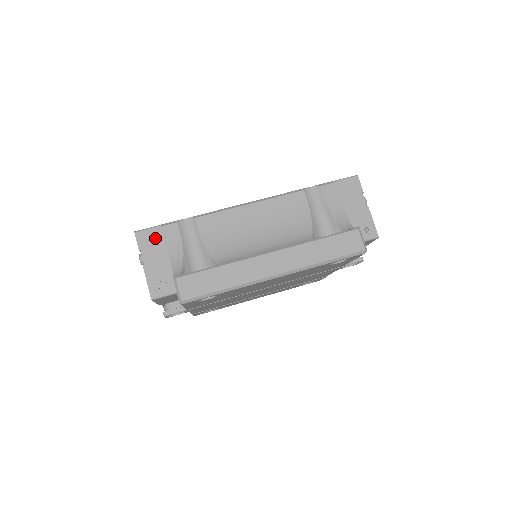
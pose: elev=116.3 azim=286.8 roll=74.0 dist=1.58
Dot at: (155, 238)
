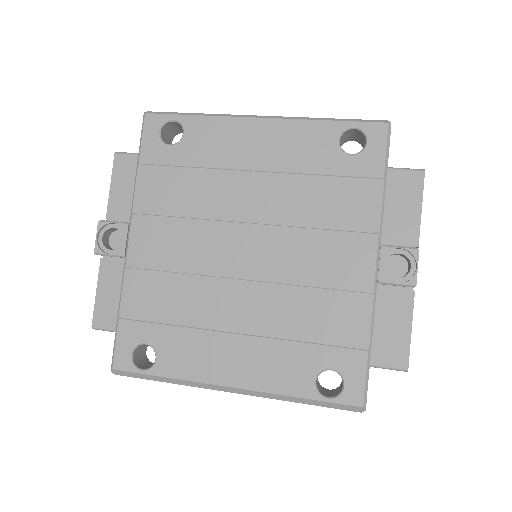
Dot at: occluded
